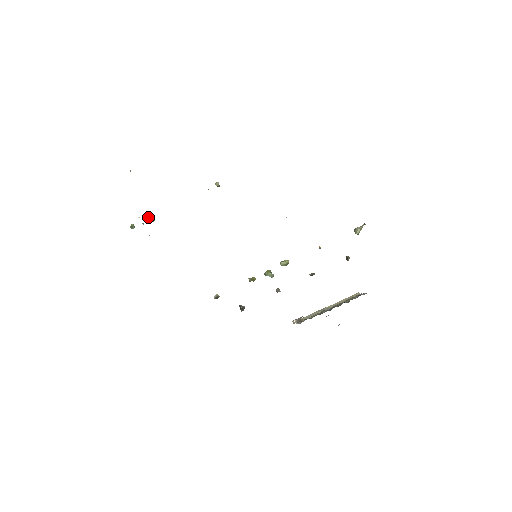
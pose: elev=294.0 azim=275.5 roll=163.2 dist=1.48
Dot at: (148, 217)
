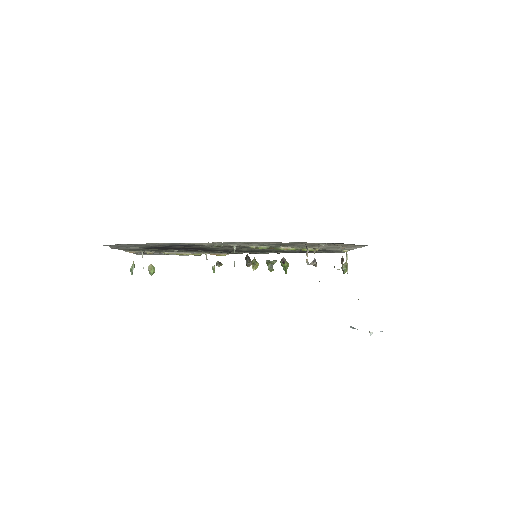
Dot at: (149, 265)
